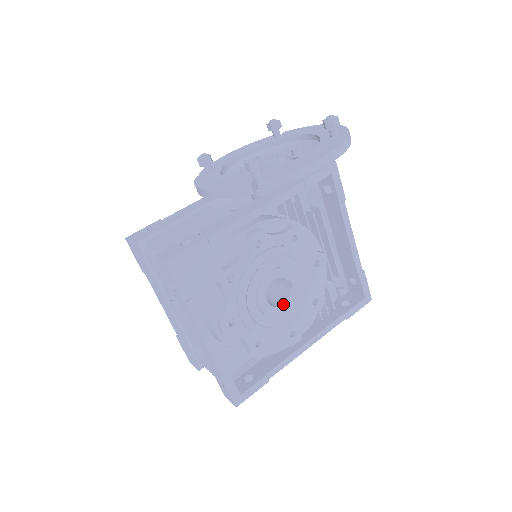
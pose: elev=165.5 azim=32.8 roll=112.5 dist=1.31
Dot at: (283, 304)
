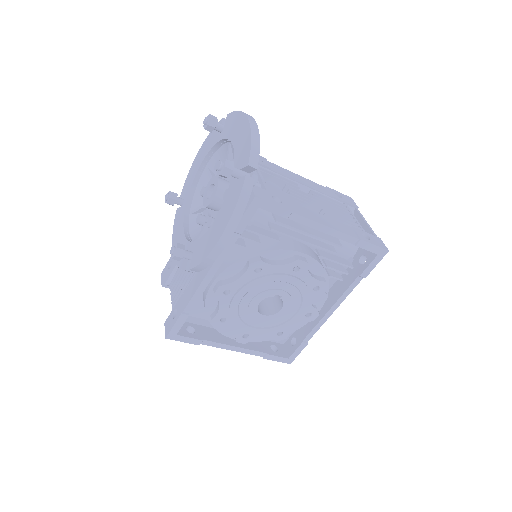
Dot at: (281, 309)
